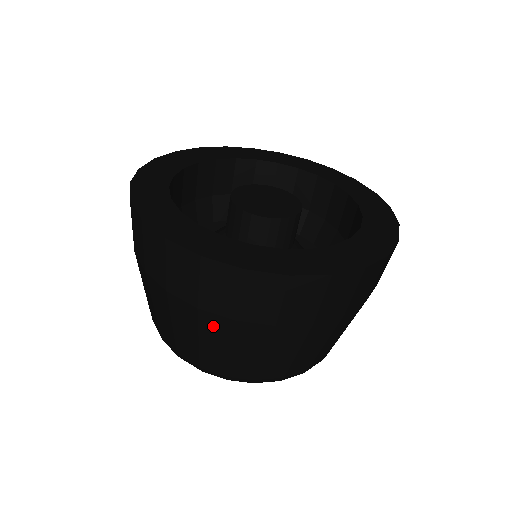
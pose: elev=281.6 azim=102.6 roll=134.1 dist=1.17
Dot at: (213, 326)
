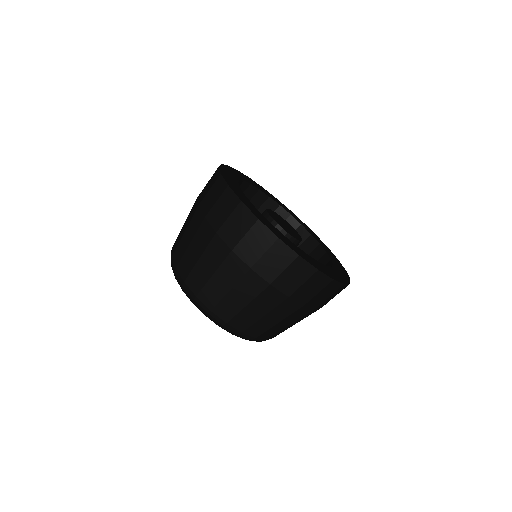
Dot at: (216, 250)
